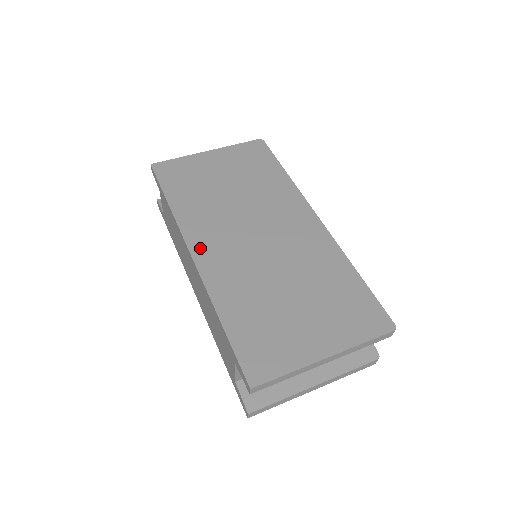
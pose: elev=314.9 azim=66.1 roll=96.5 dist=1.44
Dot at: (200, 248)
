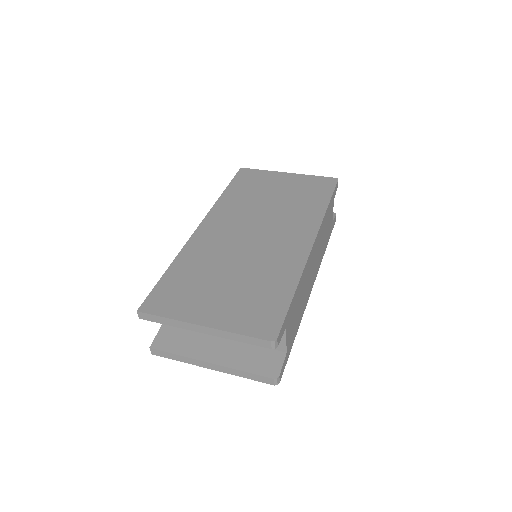
Dot at: (209, 224)
